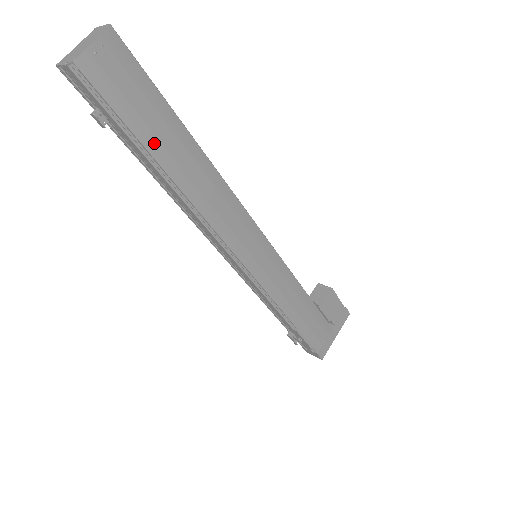
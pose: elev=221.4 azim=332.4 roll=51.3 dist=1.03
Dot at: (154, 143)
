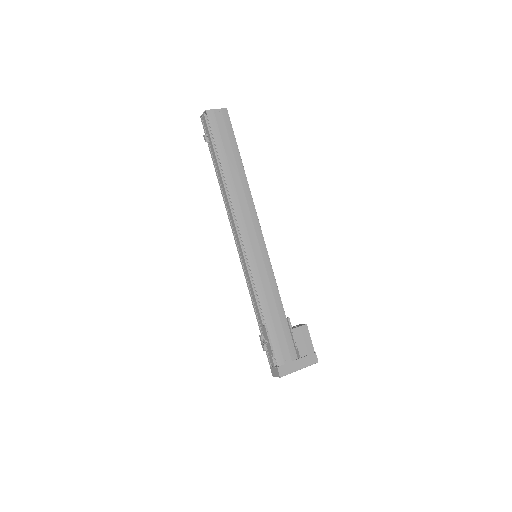
Dot at: (223, 154)
